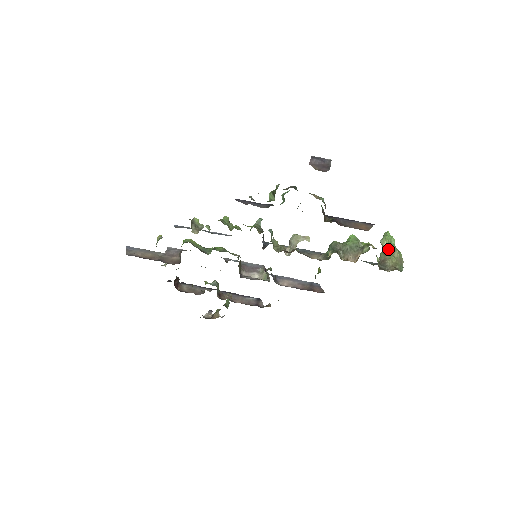
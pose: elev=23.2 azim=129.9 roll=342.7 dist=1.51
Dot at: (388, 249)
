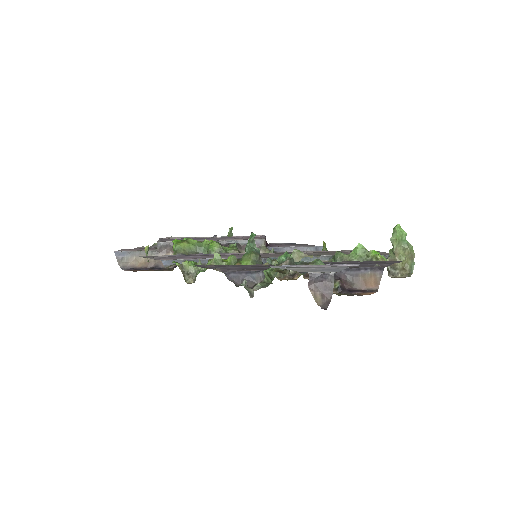
Dot at: (398, 248)
